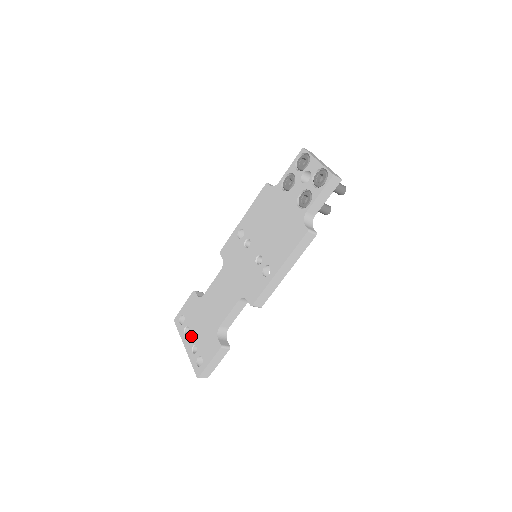
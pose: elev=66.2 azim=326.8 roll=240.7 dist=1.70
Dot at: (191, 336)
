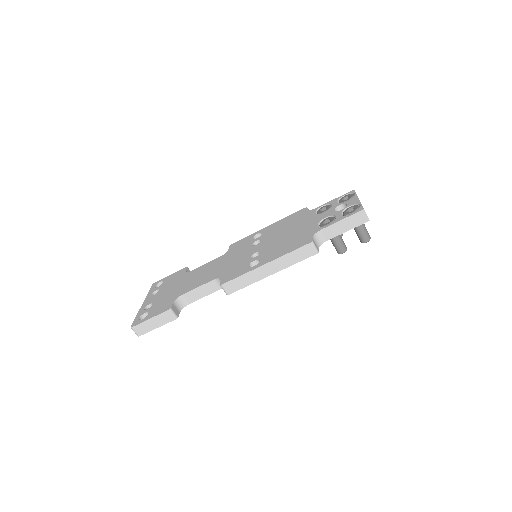
Dot at: (155, 297)
